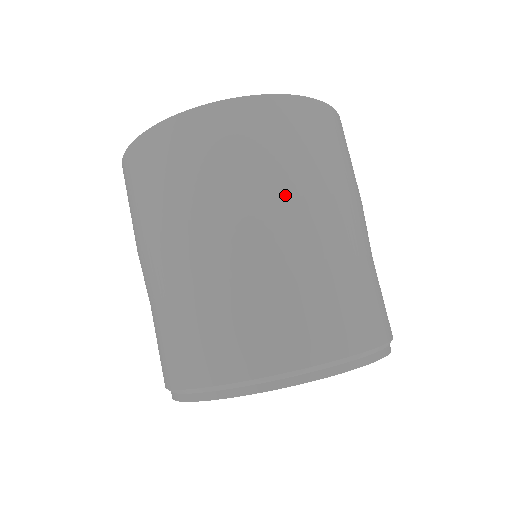
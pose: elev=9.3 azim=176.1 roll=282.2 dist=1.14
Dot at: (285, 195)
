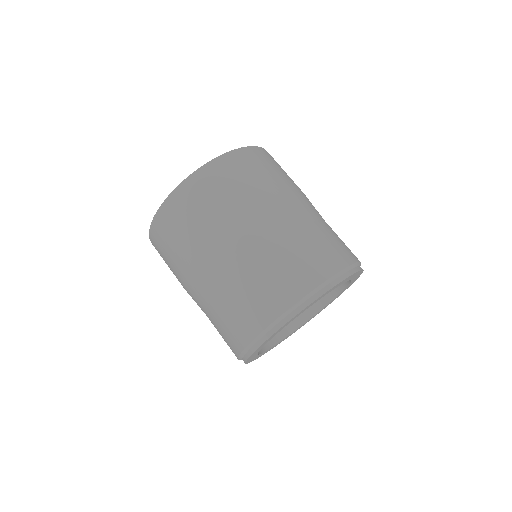
Dot at: (211, 238)
